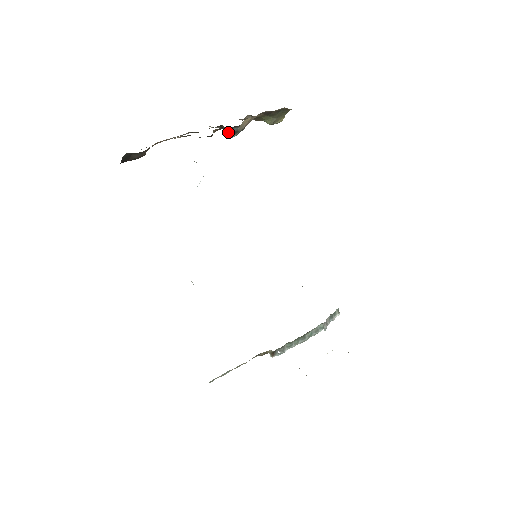
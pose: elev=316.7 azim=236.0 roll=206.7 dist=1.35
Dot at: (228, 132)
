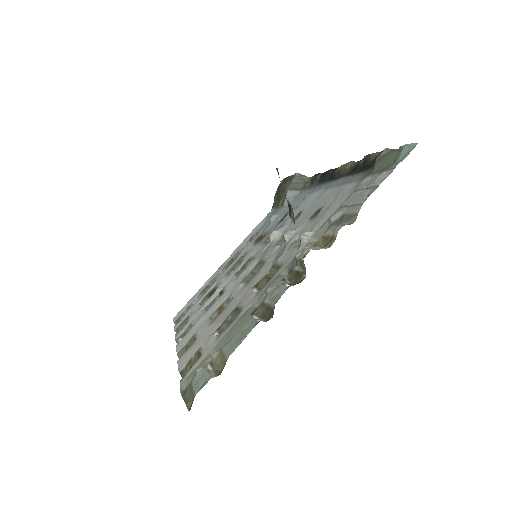
Dot at: occluded
